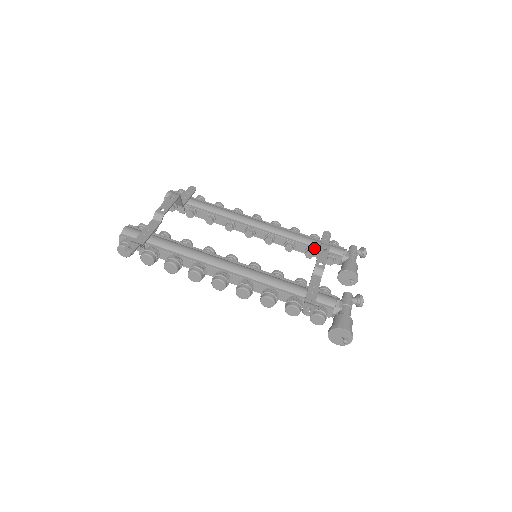
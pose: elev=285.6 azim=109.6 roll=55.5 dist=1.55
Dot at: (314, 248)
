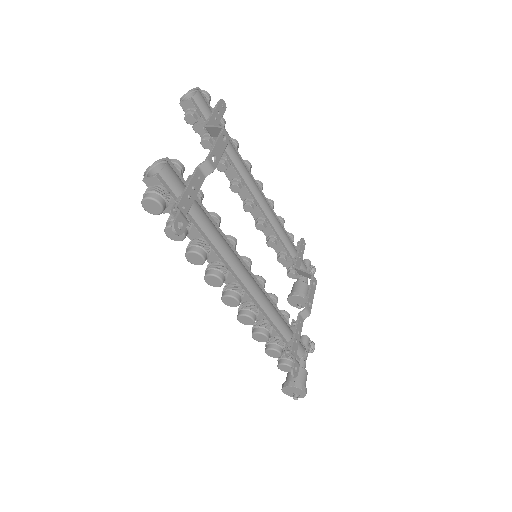
Dot at: (290, 256)
